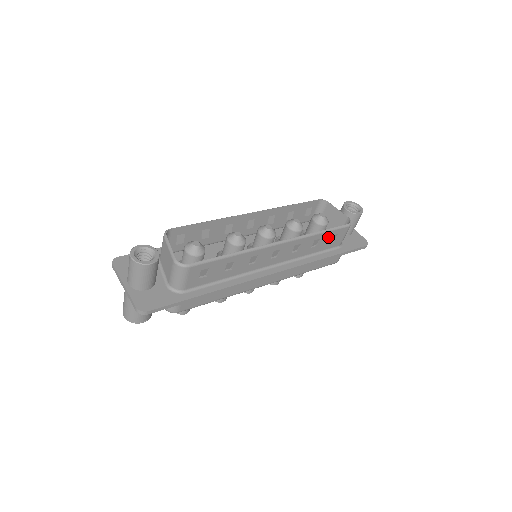
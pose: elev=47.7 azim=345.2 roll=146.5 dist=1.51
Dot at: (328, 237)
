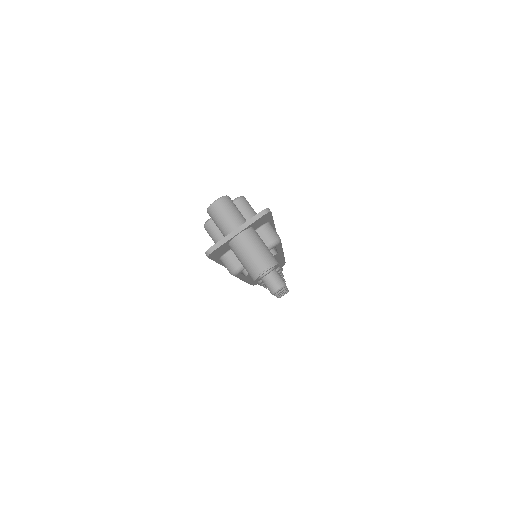
Dot at: occluded
